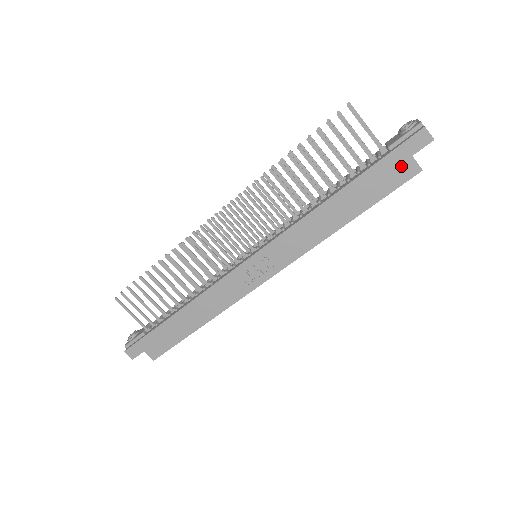
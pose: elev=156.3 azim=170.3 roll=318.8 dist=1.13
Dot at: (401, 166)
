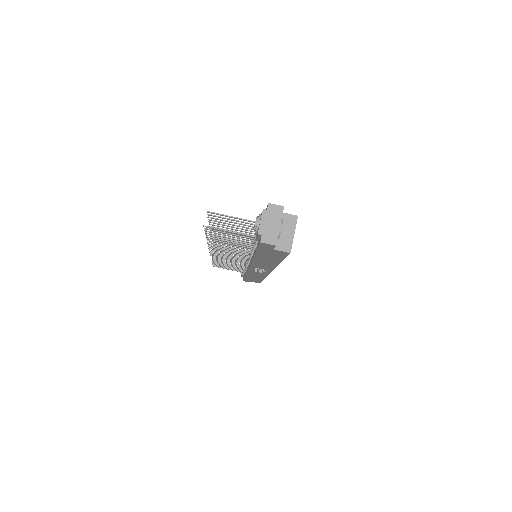
Dot at: (274, 252)
